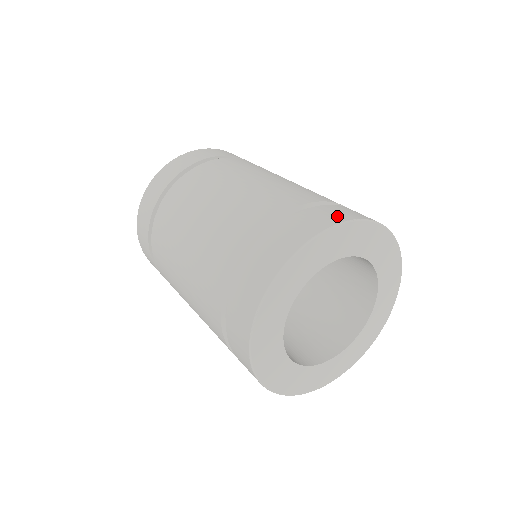
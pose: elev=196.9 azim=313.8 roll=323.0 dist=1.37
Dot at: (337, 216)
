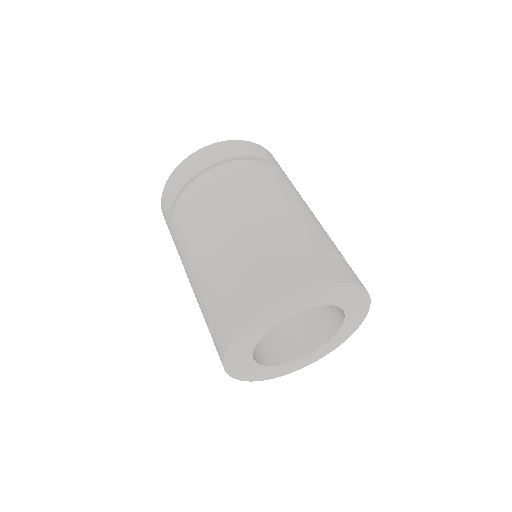
Dot at: (310, 279)
